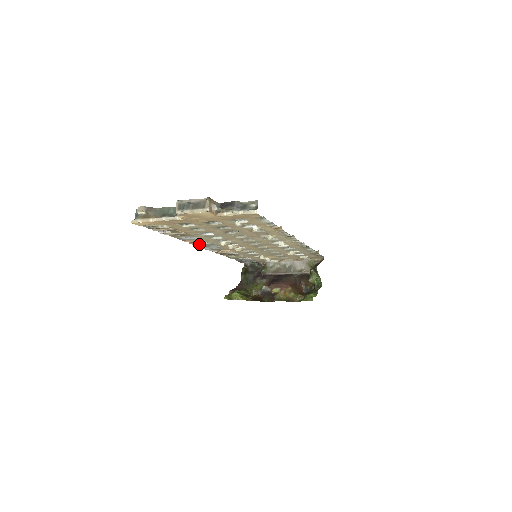
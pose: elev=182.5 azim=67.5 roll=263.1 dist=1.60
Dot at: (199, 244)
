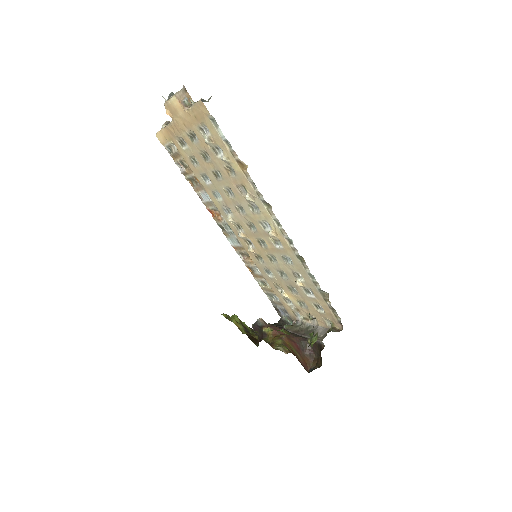
Dot at: (220, 222)
